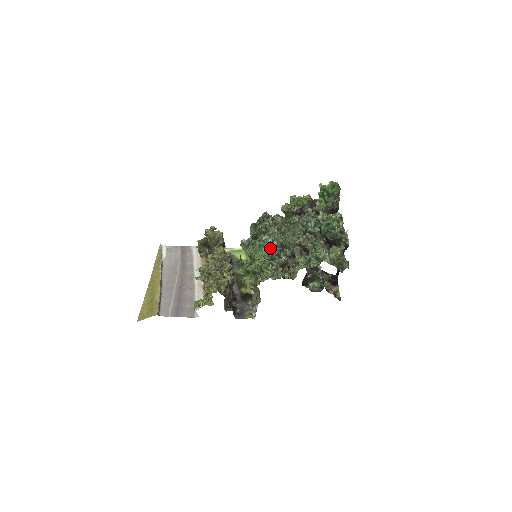
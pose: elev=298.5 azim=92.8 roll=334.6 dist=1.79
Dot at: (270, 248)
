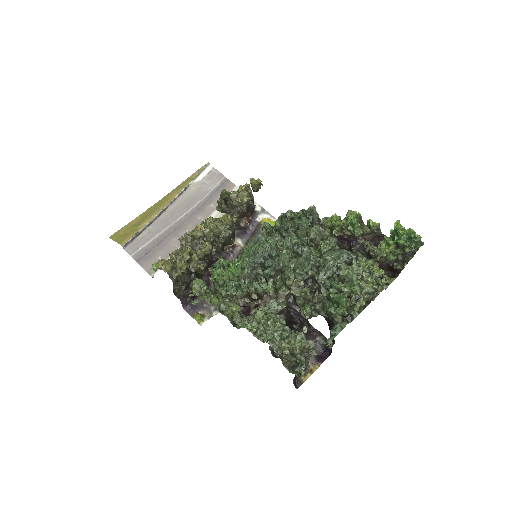
Dot at: (260, 264)
